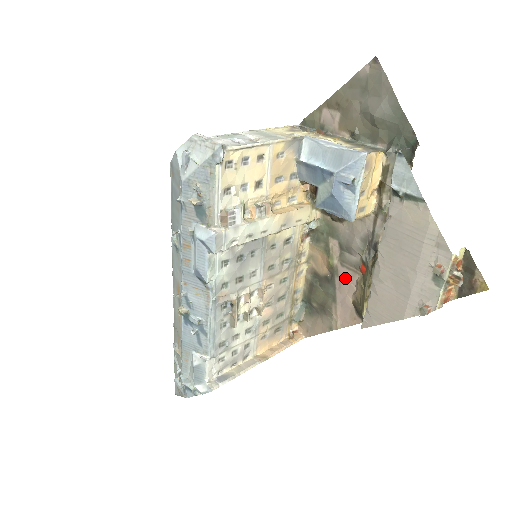
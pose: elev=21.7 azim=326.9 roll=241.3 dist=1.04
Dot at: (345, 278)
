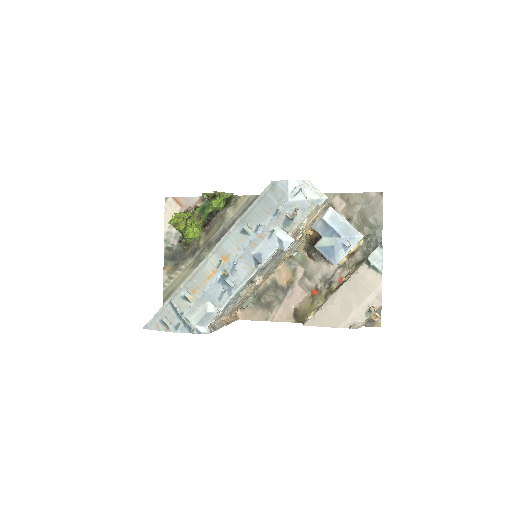
Dot at: (297, 293)
